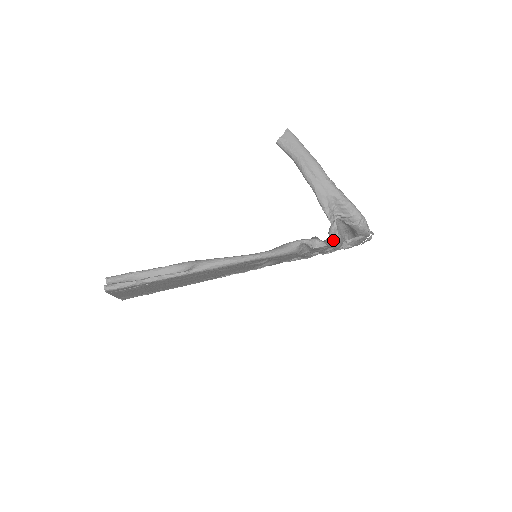
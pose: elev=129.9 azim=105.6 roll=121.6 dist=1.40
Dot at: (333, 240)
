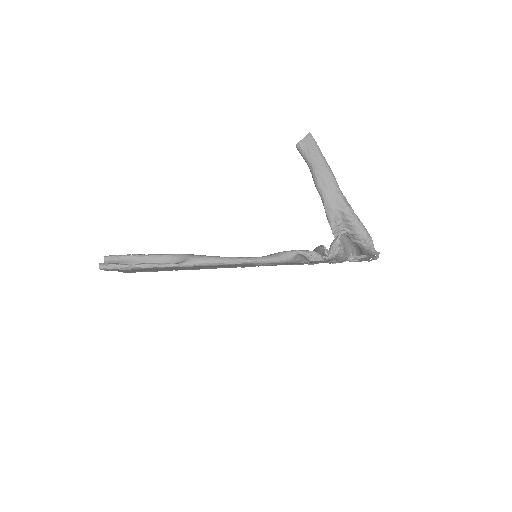
Dot at: (332, 256)
